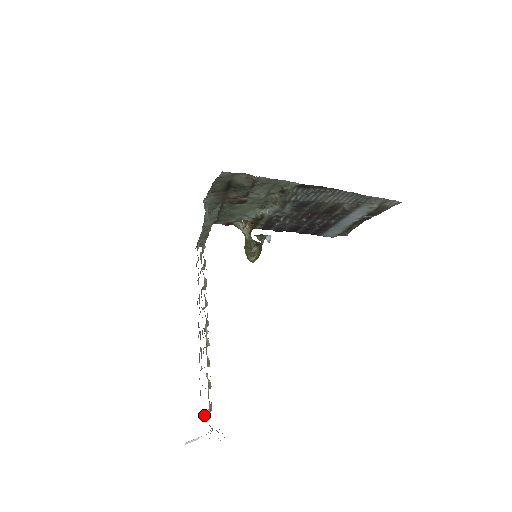
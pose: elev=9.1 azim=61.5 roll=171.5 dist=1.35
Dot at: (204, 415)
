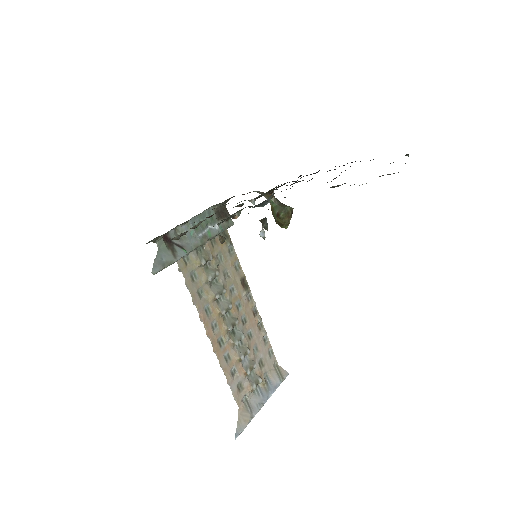
Dot at: (258, 385)
